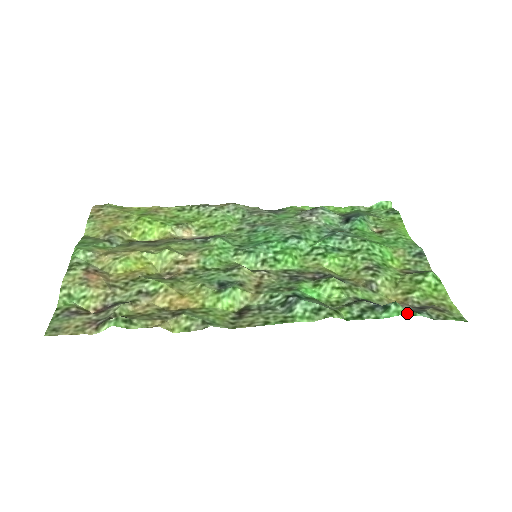
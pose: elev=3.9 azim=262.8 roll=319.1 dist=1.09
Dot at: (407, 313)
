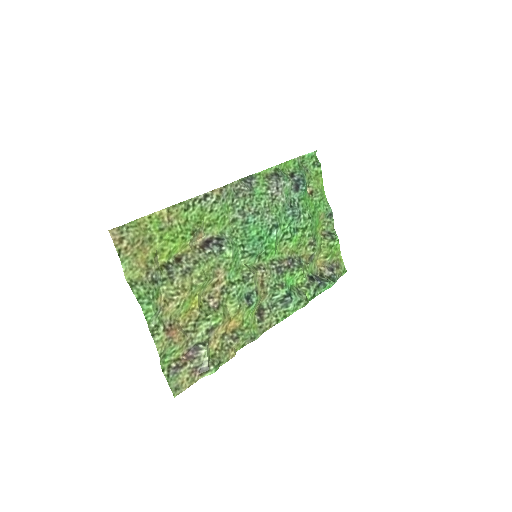
Dot at: (332, 285)
